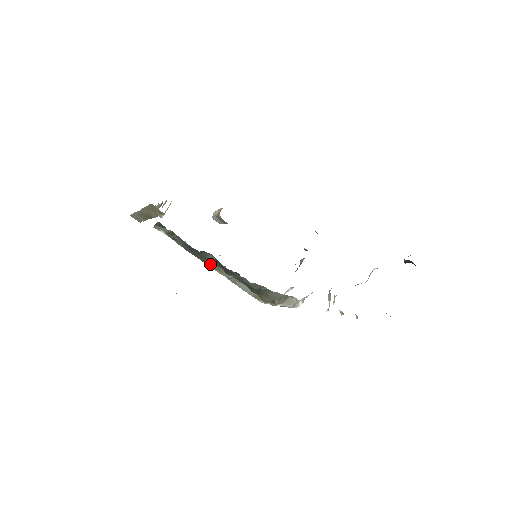
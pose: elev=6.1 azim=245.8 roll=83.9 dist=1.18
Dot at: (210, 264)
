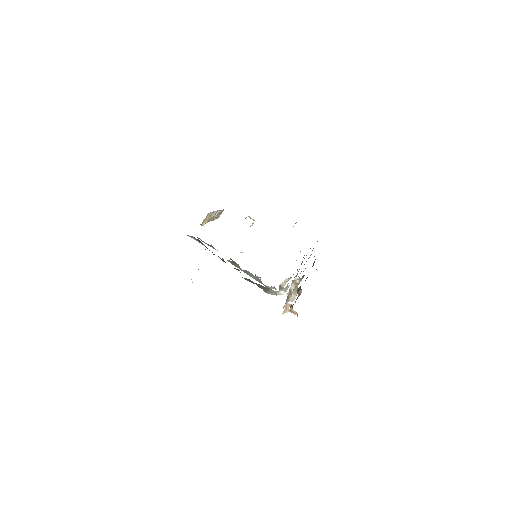
Dot at: (227, 260)
